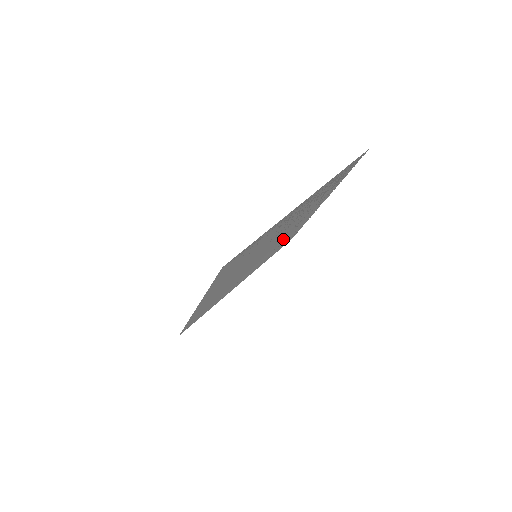
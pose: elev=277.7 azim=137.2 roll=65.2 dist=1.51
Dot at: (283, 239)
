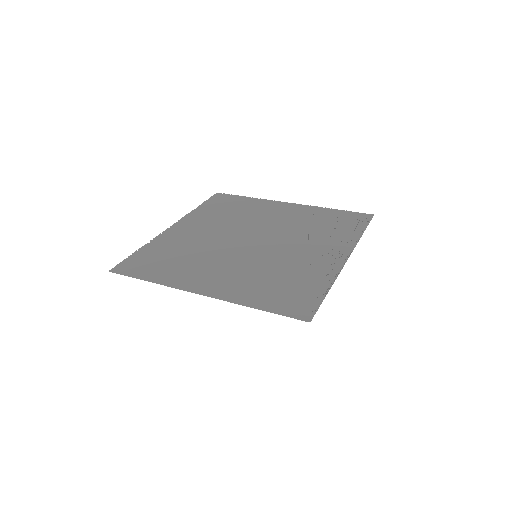
Dot at: (245, 218)
